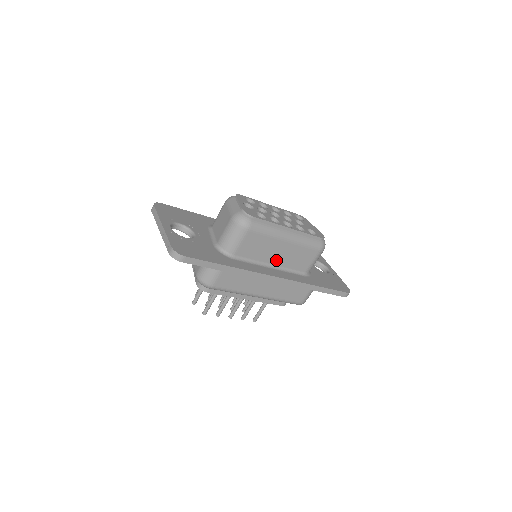
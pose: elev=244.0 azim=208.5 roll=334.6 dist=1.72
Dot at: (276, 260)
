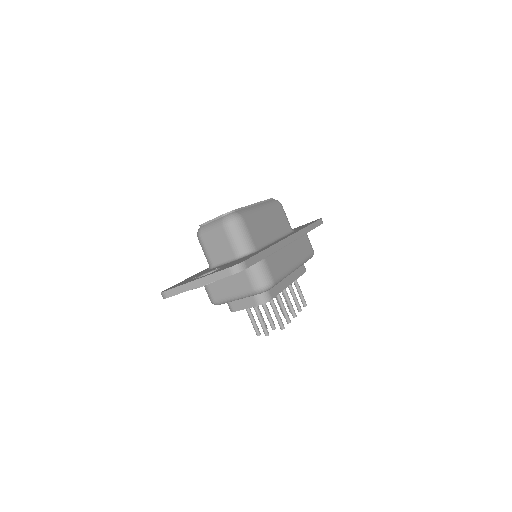
Dot at: (273, 233)
